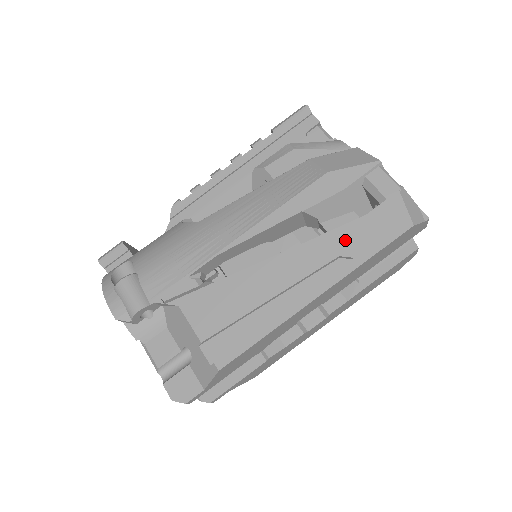
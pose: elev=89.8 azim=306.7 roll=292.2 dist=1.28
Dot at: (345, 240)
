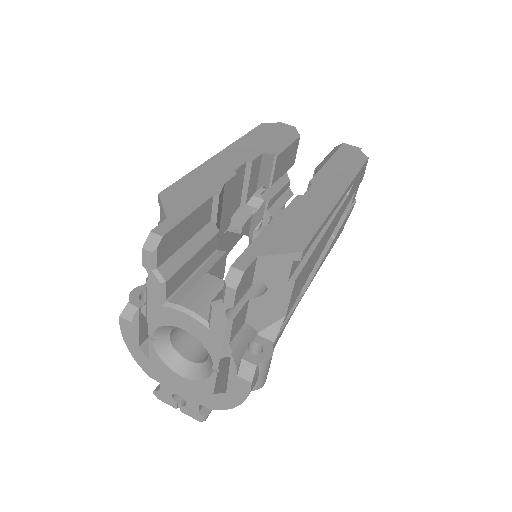
Dot at: occluded
